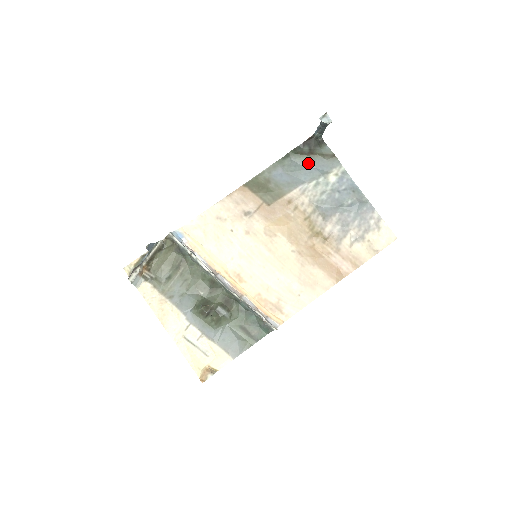
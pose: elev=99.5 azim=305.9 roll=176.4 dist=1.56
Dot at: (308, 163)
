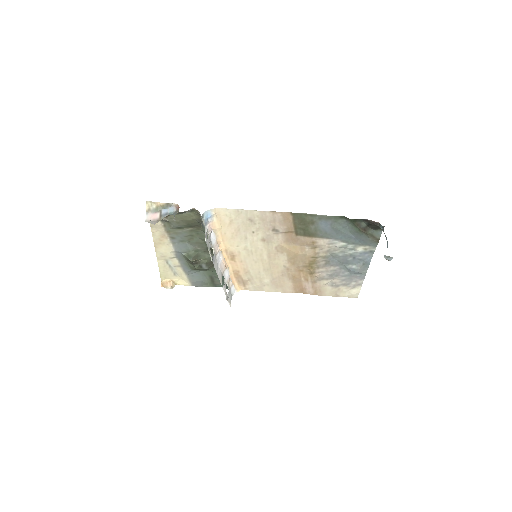
Dot at: (355, 232)
